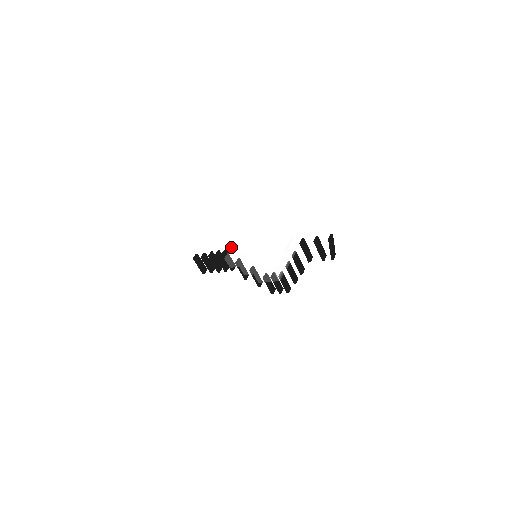
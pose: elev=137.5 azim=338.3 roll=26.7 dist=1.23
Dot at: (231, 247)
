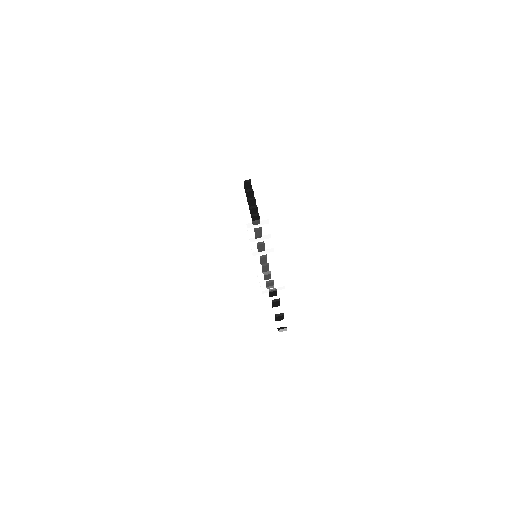
Dot at: occluded
